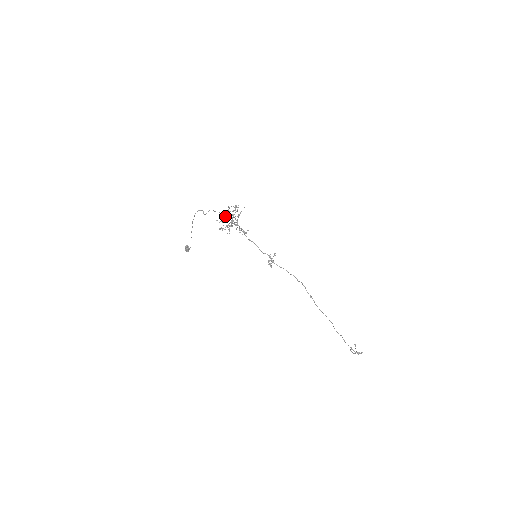
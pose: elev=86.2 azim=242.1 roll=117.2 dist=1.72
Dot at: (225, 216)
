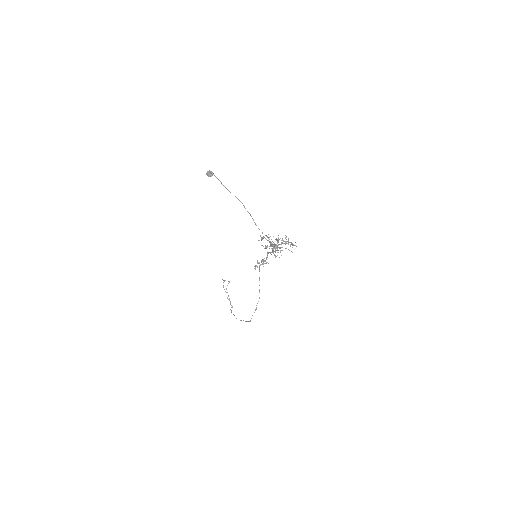
Dot at: occluded
